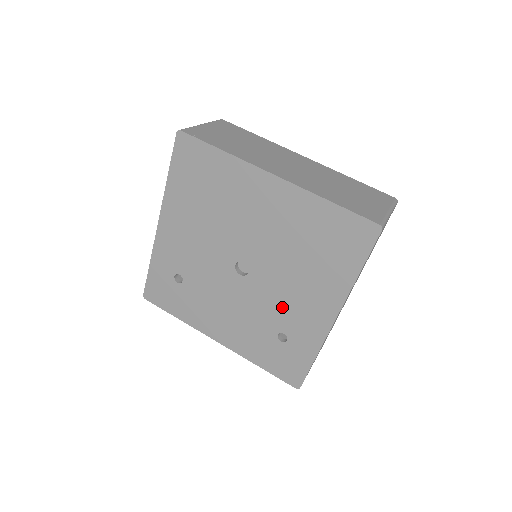
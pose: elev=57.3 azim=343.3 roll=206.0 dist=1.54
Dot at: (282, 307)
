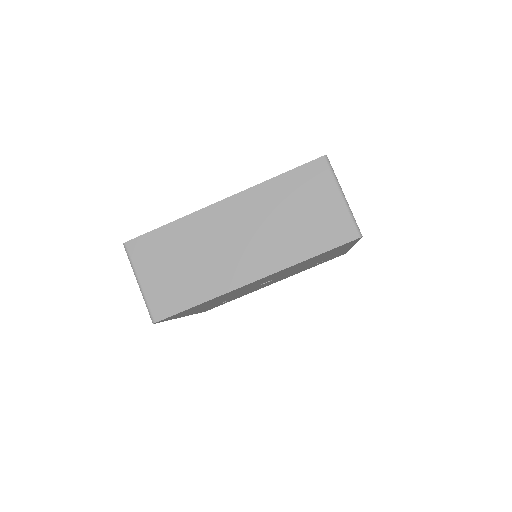
Dot at: occluded
